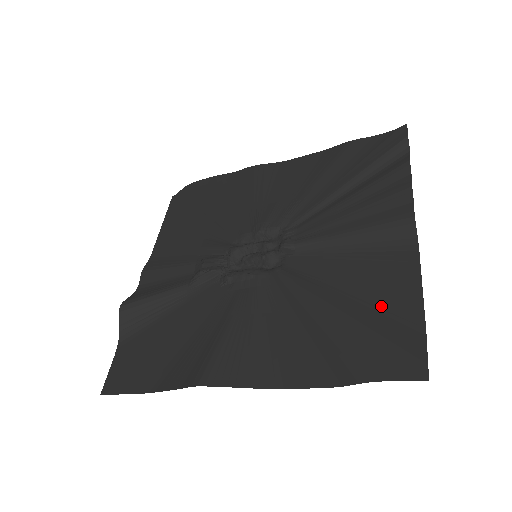
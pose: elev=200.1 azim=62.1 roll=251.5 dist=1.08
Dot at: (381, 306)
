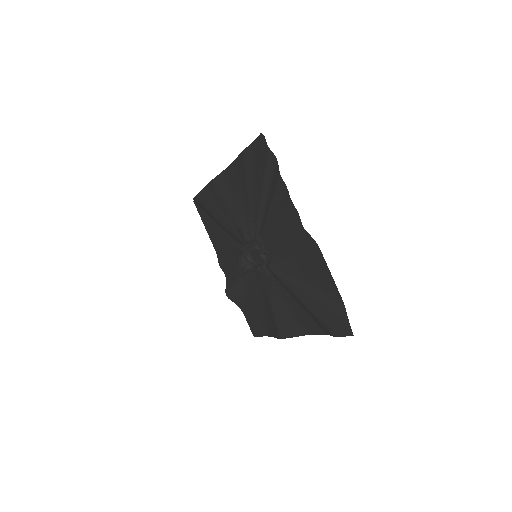
Dot at: (321, 289)
